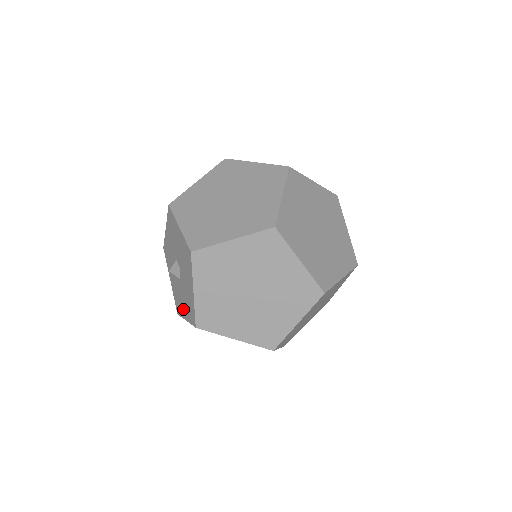
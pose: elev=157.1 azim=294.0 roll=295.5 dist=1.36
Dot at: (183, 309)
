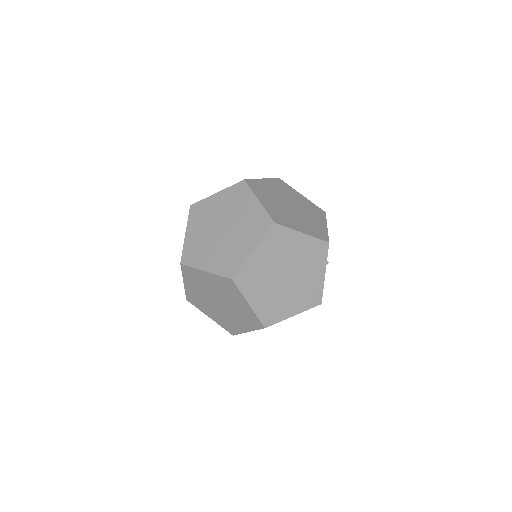
Dot at: occluded
